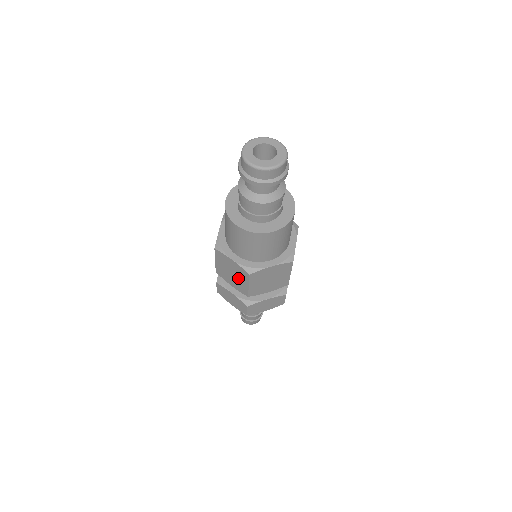
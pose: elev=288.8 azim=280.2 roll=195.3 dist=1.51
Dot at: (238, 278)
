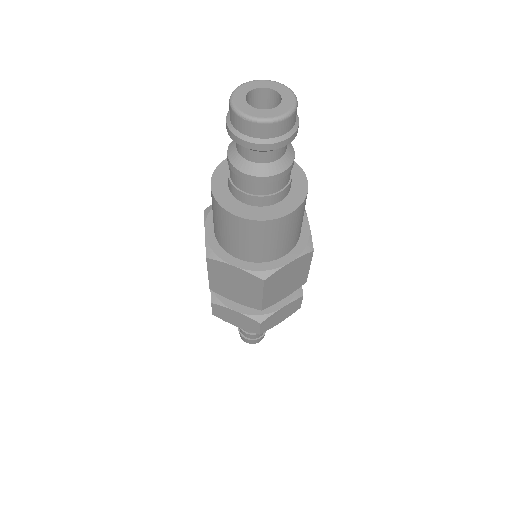
Dot at: occluded
